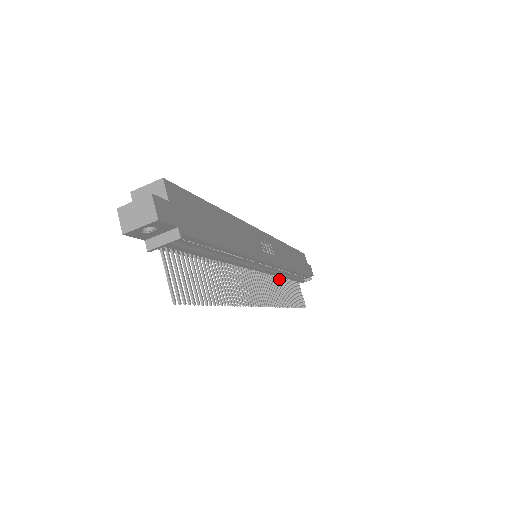
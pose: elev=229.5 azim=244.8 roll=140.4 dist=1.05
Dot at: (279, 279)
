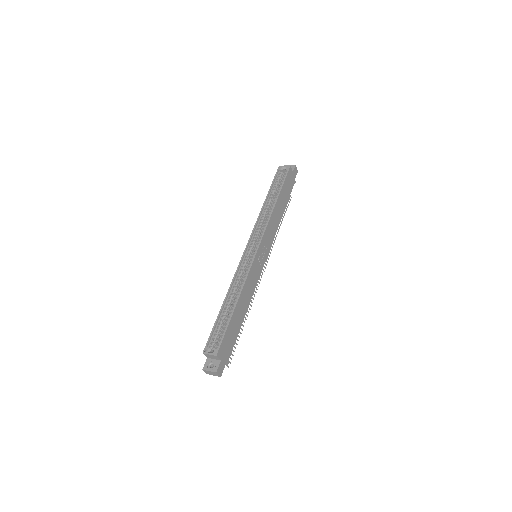
Dot at: occluded
